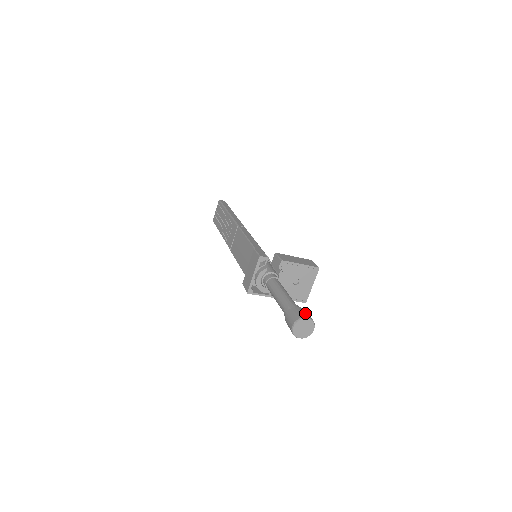
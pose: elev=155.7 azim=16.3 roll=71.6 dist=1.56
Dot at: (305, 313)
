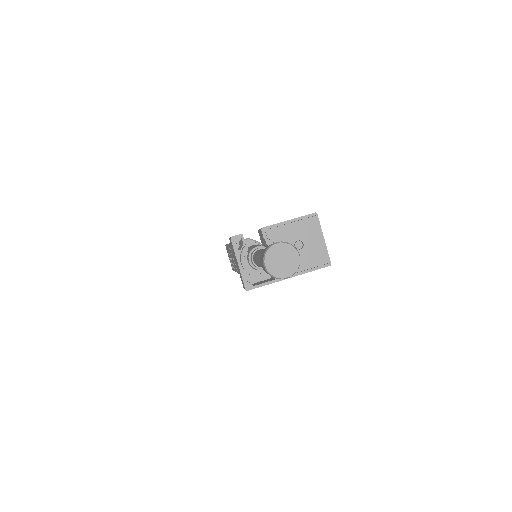
Dot at: occluded
